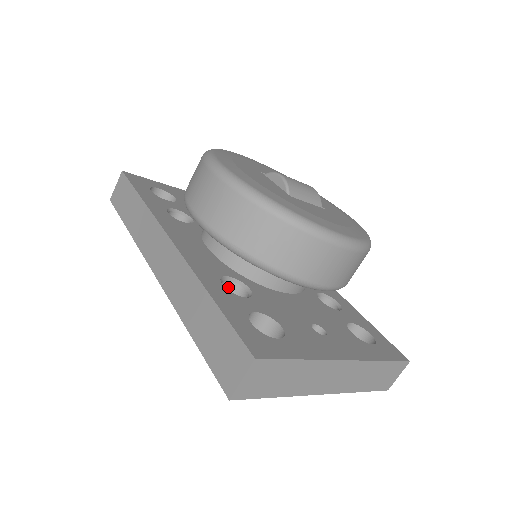
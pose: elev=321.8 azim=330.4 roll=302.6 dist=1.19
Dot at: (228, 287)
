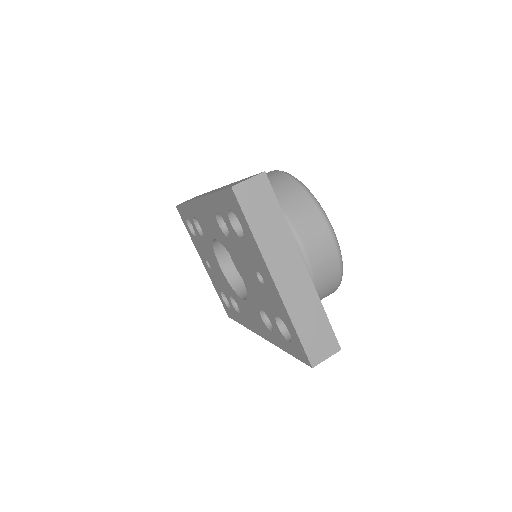
Dot at: occluded
